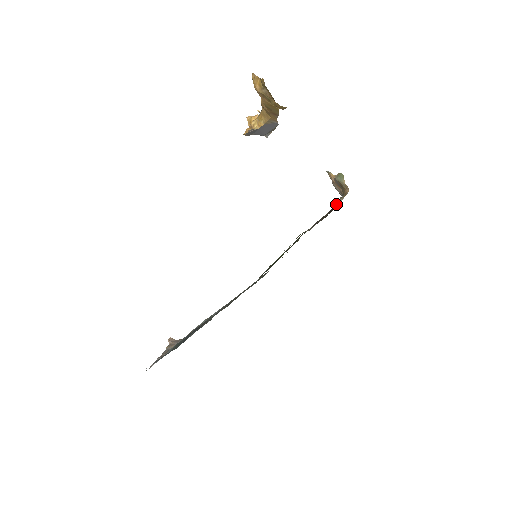
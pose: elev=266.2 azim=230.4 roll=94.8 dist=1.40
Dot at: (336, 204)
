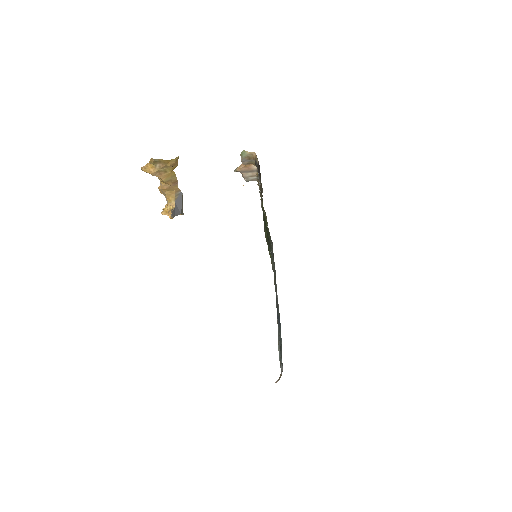
Dot at: (258, 172)
